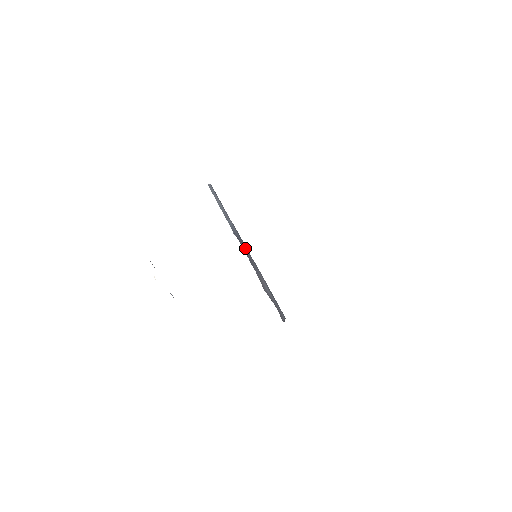
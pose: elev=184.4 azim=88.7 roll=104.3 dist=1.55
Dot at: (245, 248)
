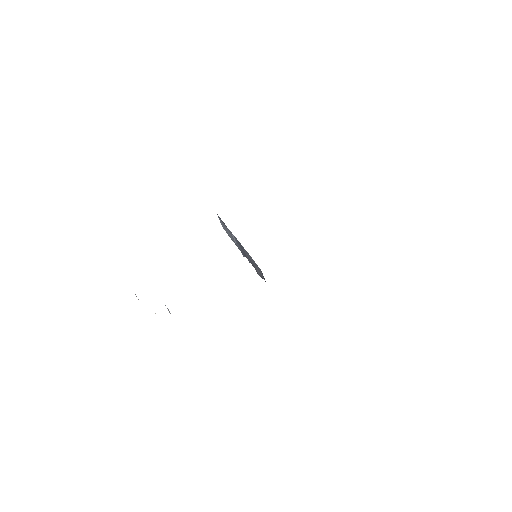
Dot at: (244, 251)
